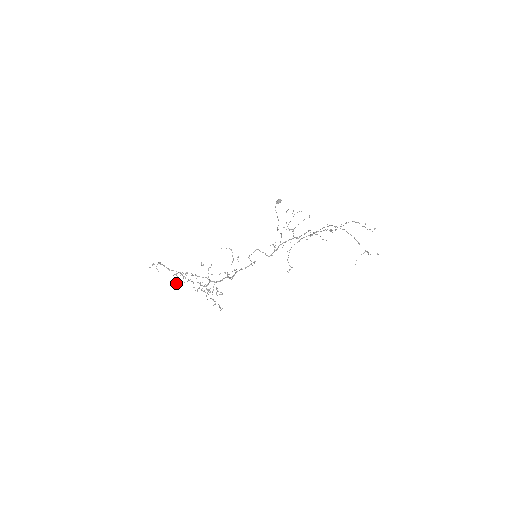
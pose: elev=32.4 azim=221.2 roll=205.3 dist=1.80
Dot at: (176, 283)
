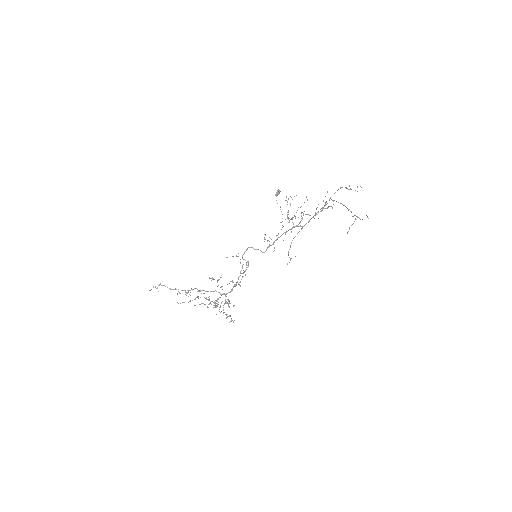
Dot at: (183, 302)
